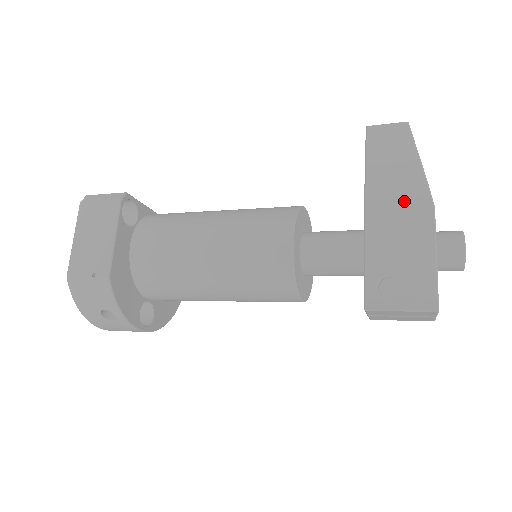
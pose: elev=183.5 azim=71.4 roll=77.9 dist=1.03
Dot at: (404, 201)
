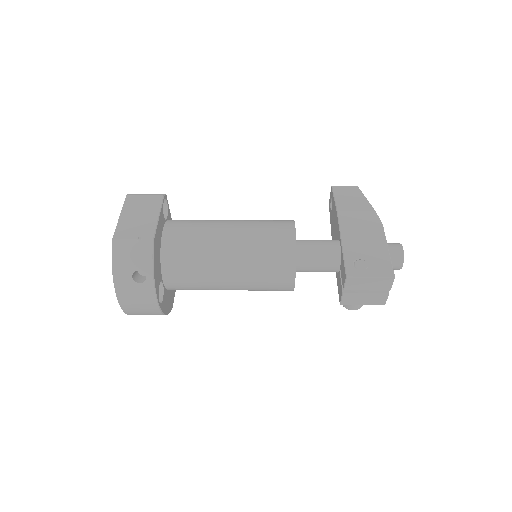
Dot at: (363, 220)
